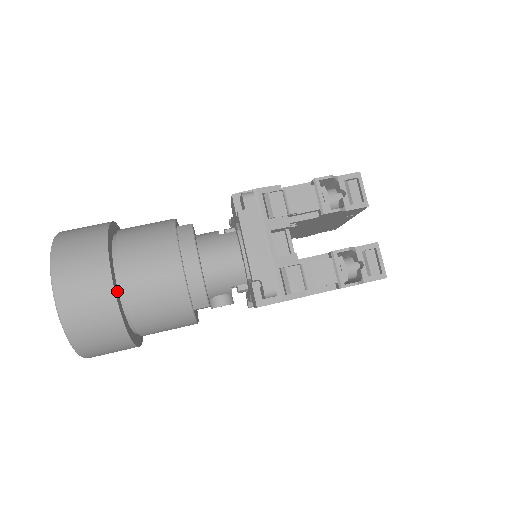
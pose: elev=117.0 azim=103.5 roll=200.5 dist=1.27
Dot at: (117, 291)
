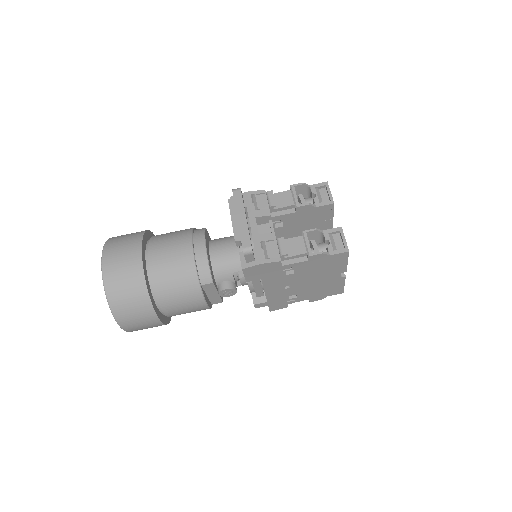
Dot at: (145, 266)
